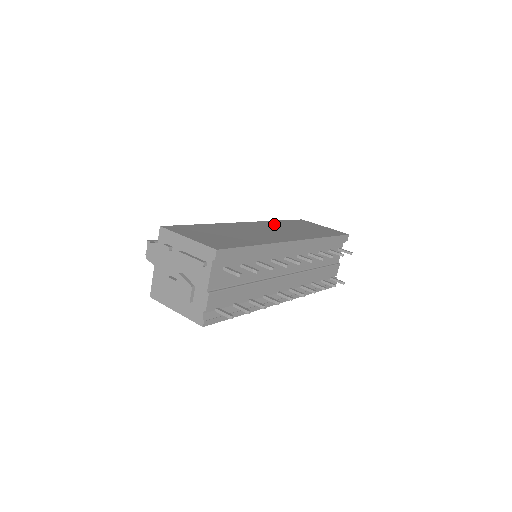
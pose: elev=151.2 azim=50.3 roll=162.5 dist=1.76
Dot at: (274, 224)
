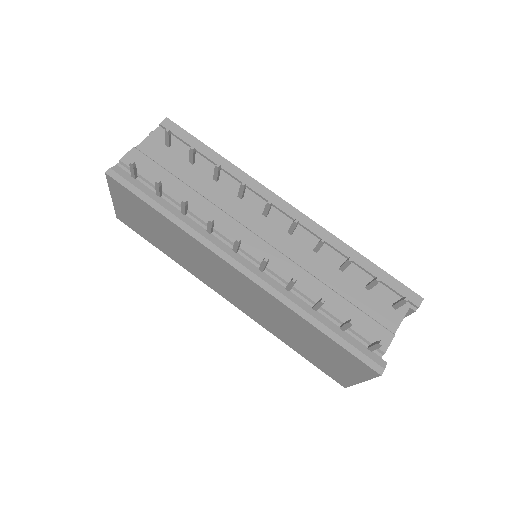
Dot at: occluded
